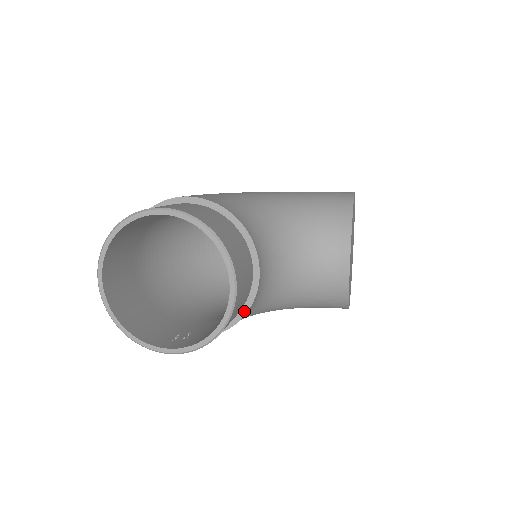
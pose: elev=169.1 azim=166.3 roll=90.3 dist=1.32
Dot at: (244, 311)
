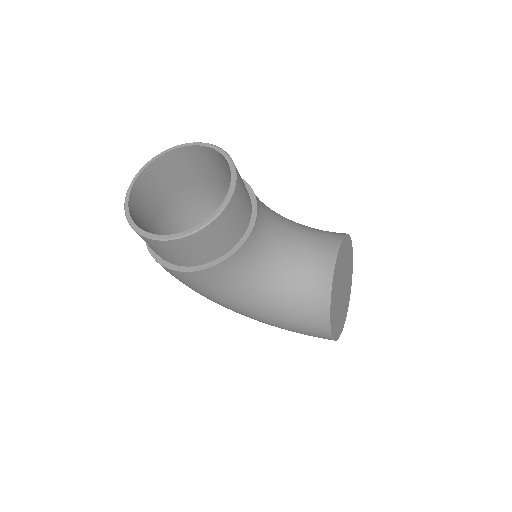
Dot at: (233, 251)
